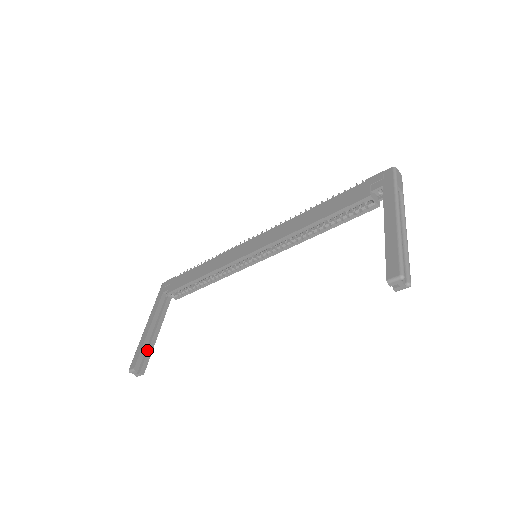
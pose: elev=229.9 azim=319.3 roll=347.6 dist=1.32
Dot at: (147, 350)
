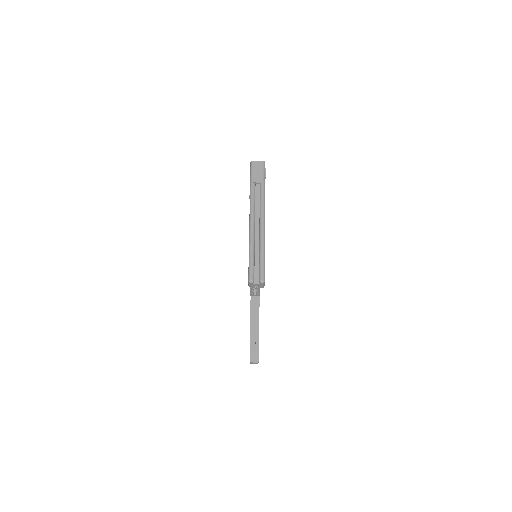
Dot at: (255, 343)
